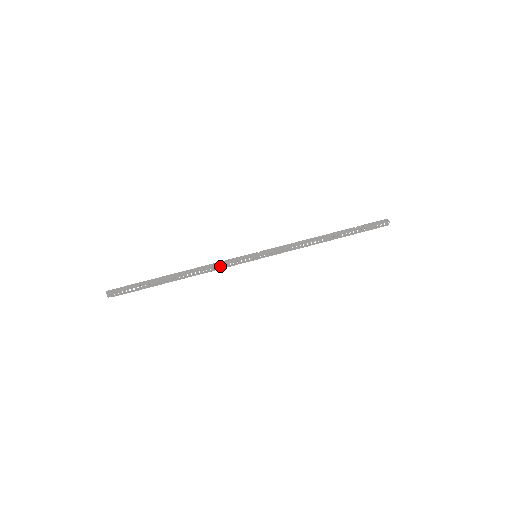
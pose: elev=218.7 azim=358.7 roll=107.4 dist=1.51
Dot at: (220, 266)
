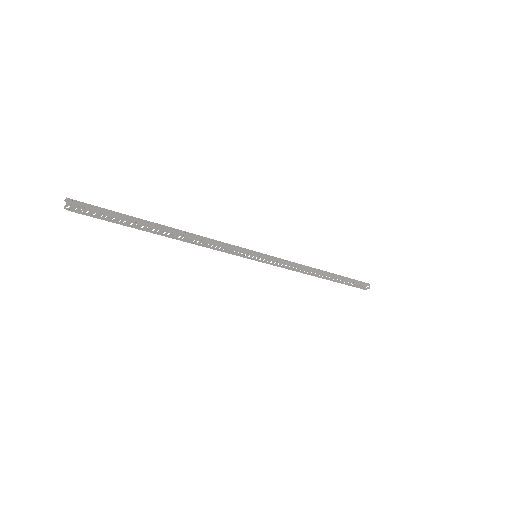
Dot at: (219, 247)
